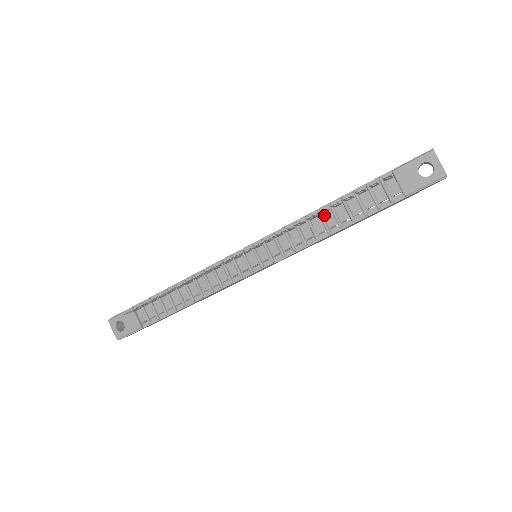
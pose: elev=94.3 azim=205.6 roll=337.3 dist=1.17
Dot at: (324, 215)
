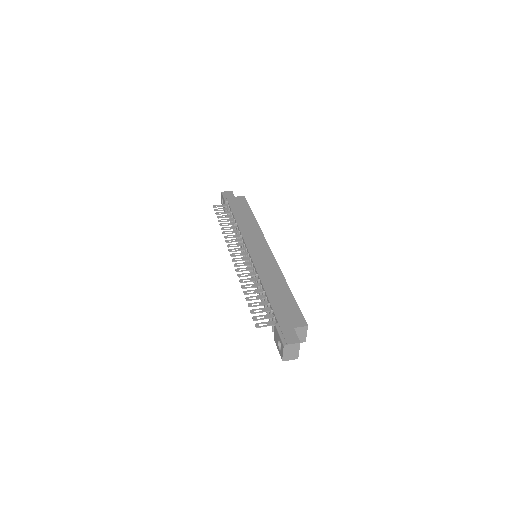
Dot at: (262, 290)
